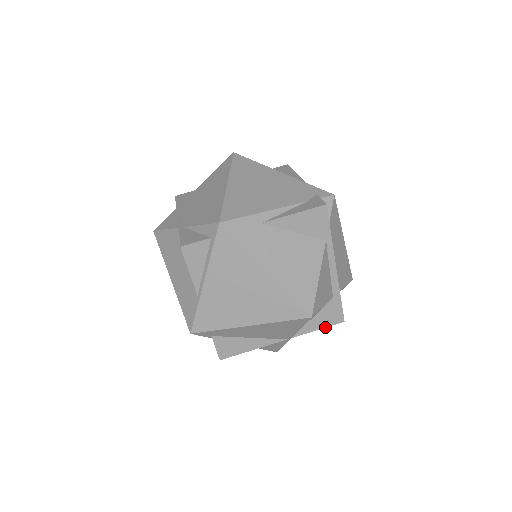
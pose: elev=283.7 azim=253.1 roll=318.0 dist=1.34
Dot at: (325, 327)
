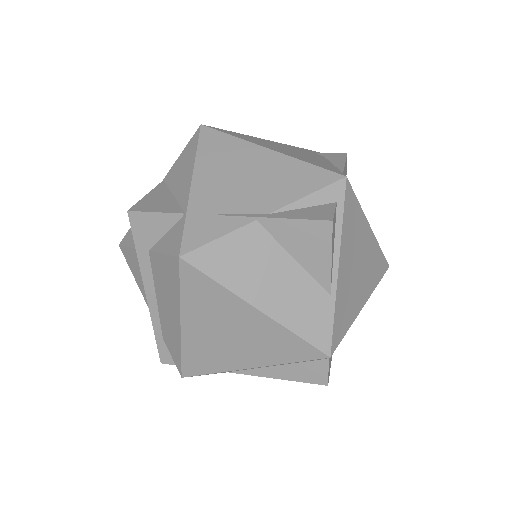
Dot at: occluded
